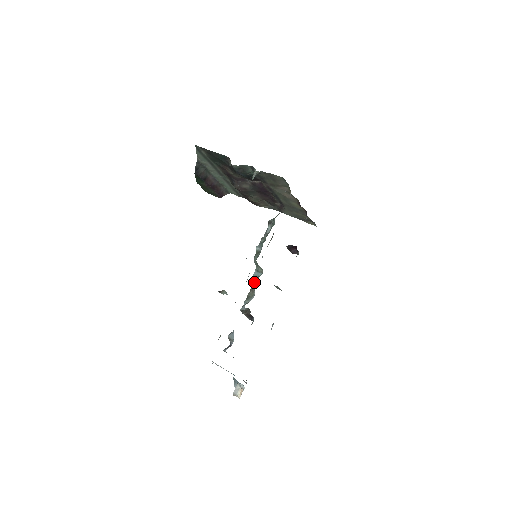
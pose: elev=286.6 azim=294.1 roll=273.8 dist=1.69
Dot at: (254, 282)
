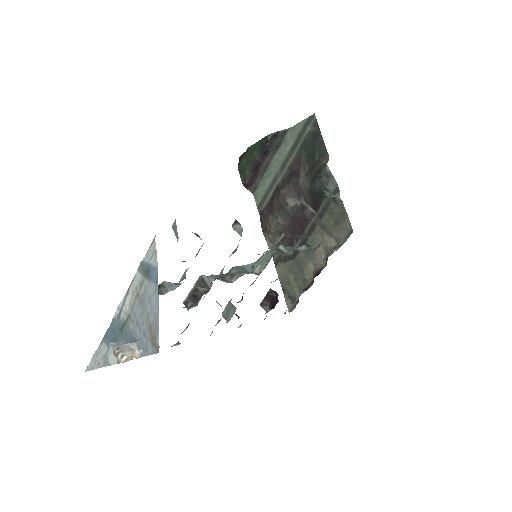
Dot at: (242, 271)
